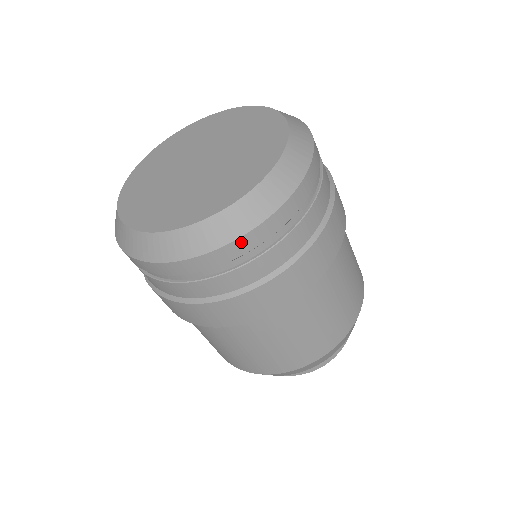
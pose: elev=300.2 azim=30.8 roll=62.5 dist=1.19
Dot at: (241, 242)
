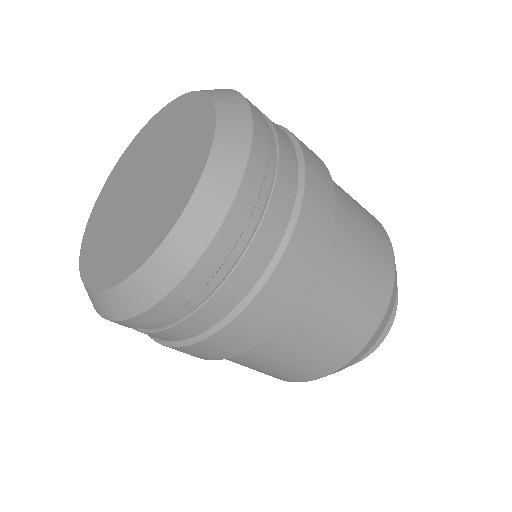
Dot at: (158, 308)
